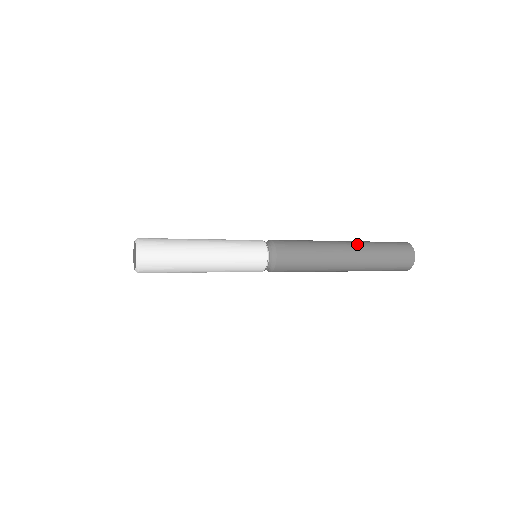
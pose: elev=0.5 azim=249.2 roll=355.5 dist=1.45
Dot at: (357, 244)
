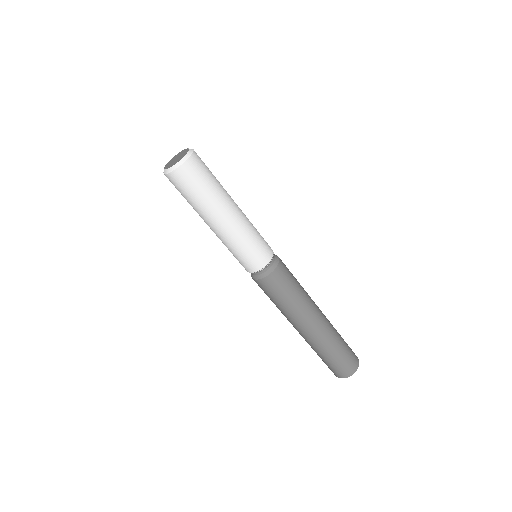
Dot at: occluded
